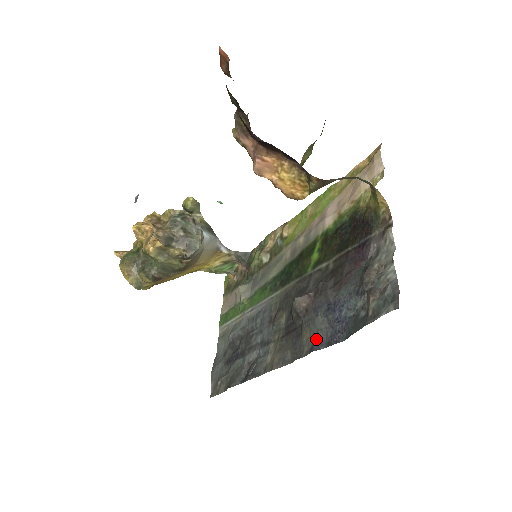
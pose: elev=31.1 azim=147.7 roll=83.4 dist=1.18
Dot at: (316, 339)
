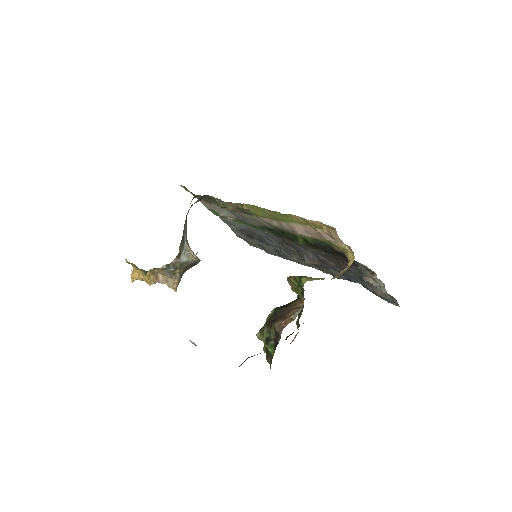
Dot at: occluded
